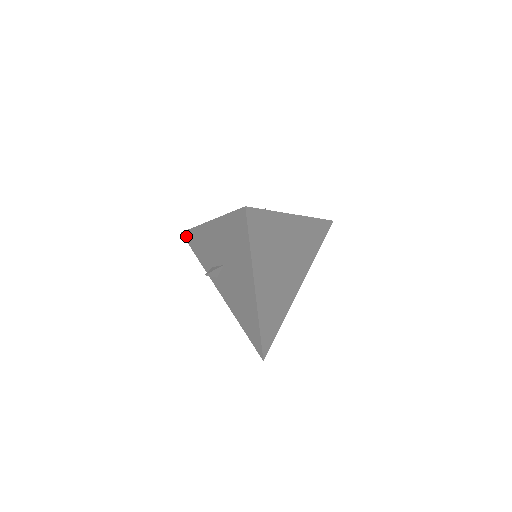
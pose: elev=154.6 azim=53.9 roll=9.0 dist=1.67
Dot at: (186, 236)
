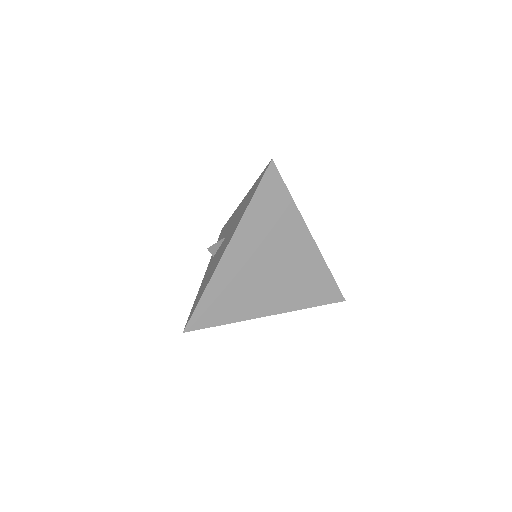
Dot at: (222, 229)
